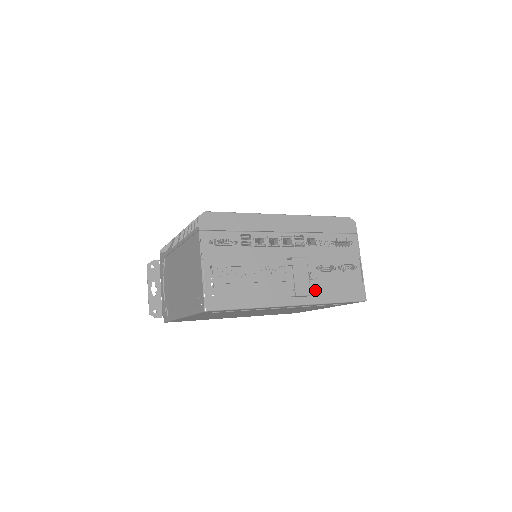
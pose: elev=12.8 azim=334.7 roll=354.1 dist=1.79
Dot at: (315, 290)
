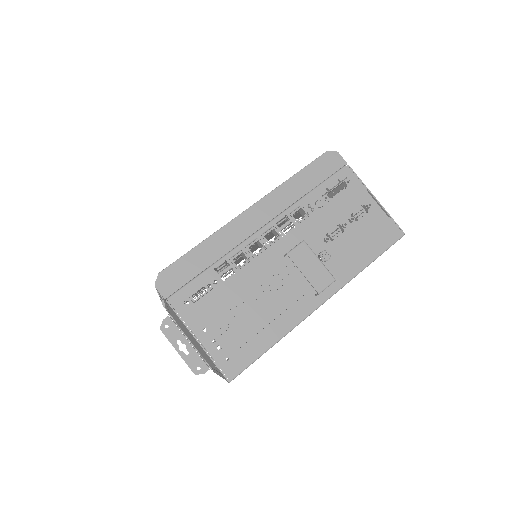
Dot at: (338, 267)
